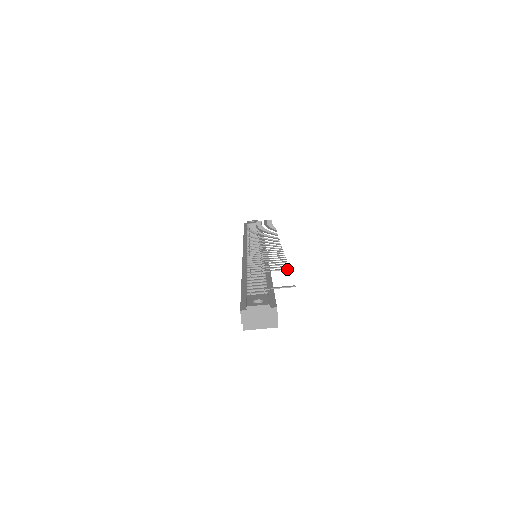
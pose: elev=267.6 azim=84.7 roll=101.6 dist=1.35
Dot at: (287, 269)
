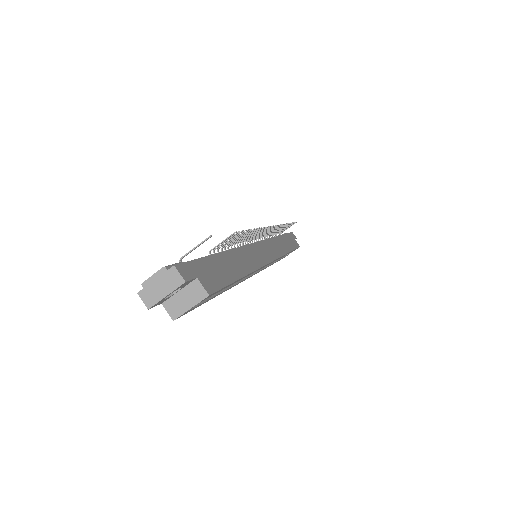
Dot at: (233, 233)
